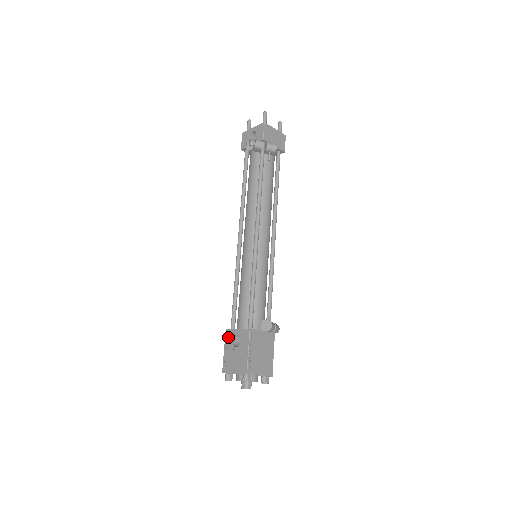
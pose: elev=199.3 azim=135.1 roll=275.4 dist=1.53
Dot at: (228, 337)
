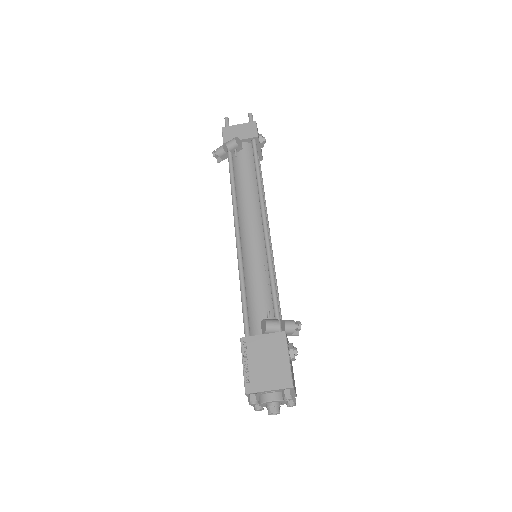
Dot at: occluded
